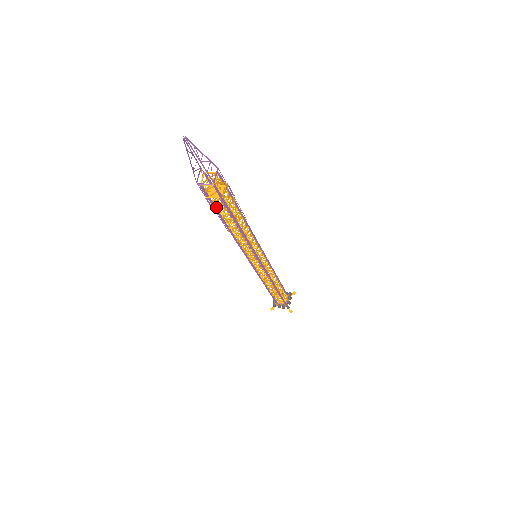
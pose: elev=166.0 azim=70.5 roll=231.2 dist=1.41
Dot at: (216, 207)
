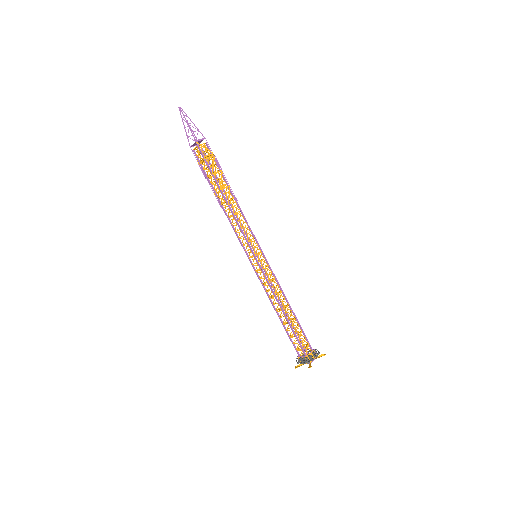
Dot at: (207, 175)
